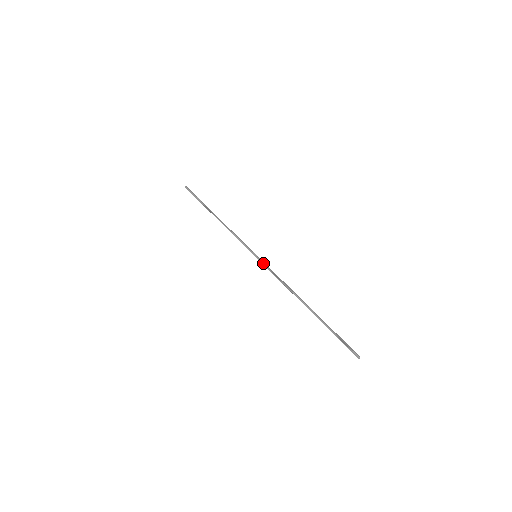
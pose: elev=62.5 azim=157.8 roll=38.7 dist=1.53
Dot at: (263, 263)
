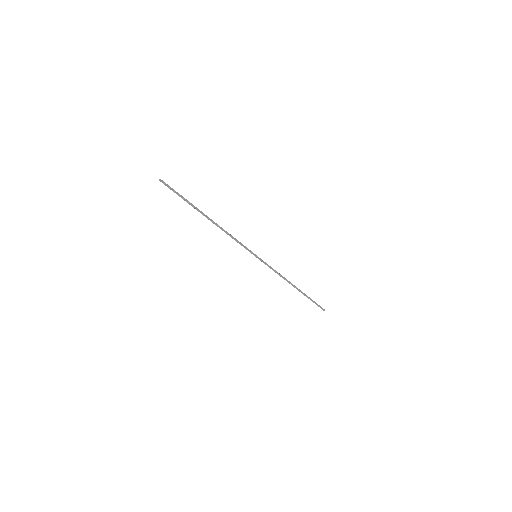
Dot at: (263, 262)
